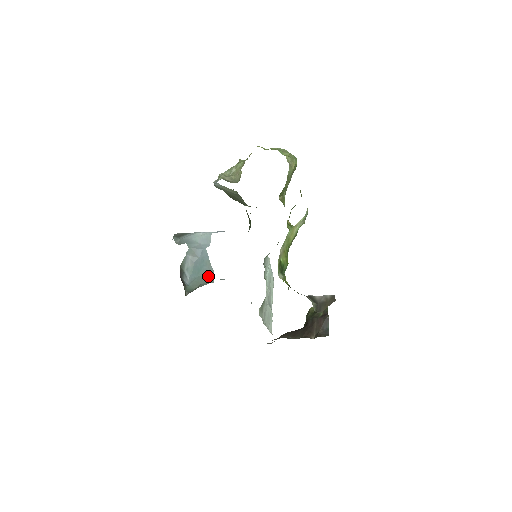
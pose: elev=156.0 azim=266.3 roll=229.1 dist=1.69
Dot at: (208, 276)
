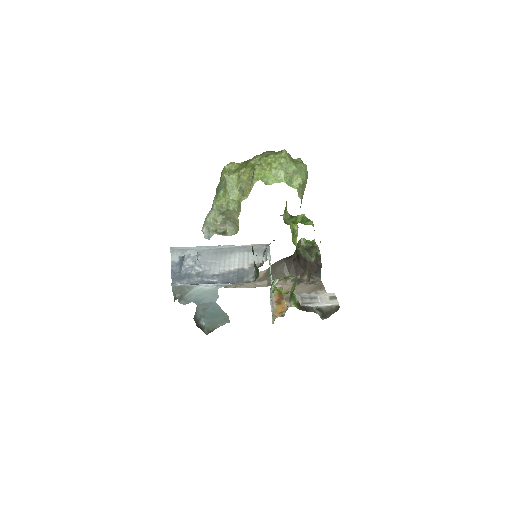
Dot at: (223, 319)
